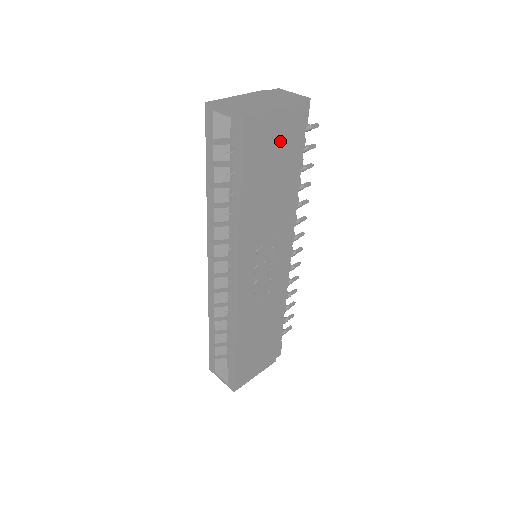
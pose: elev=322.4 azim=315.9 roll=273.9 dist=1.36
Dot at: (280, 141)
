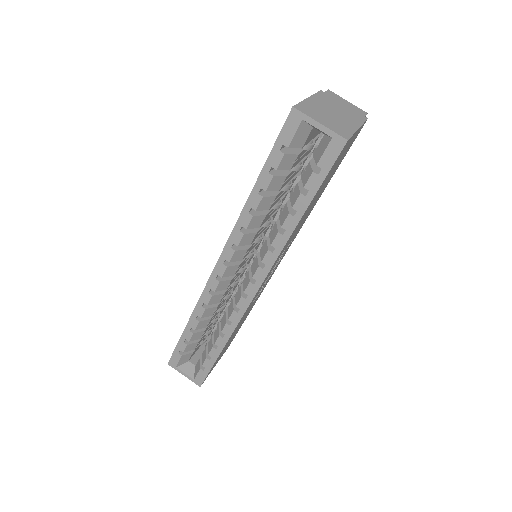
Dot at: (342, 157)
